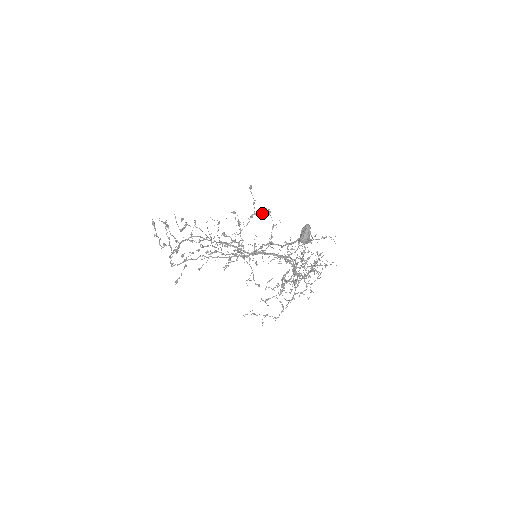
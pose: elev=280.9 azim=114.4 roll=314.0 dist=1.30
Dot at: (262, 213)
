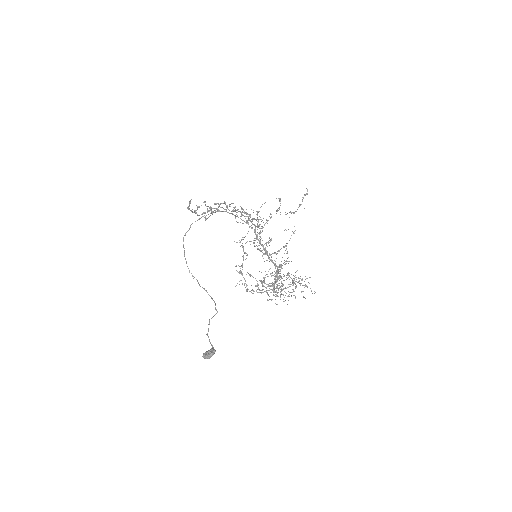
Dot at: occluded
